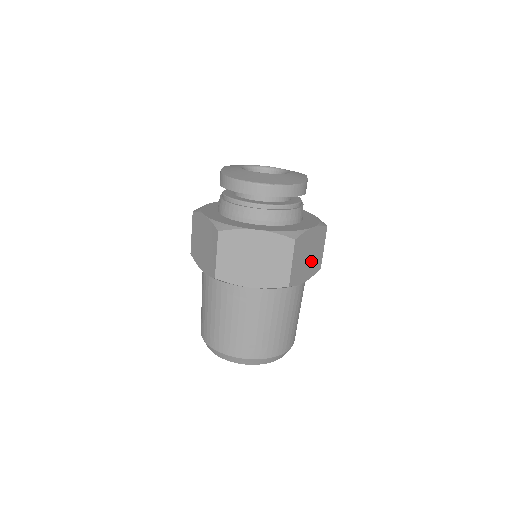
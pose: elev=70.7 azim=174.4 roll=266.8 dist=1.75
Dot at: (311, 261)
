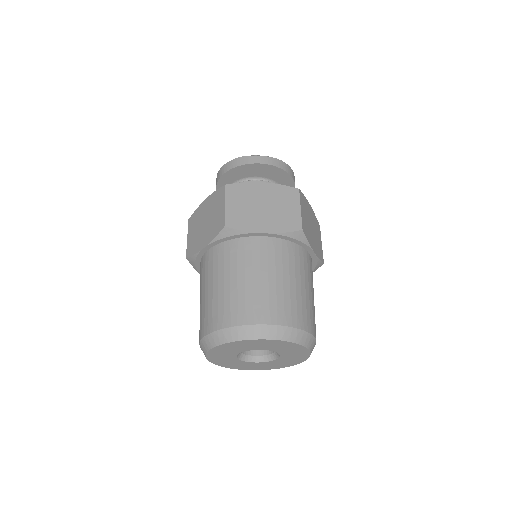
Dot at: (314, 239)
